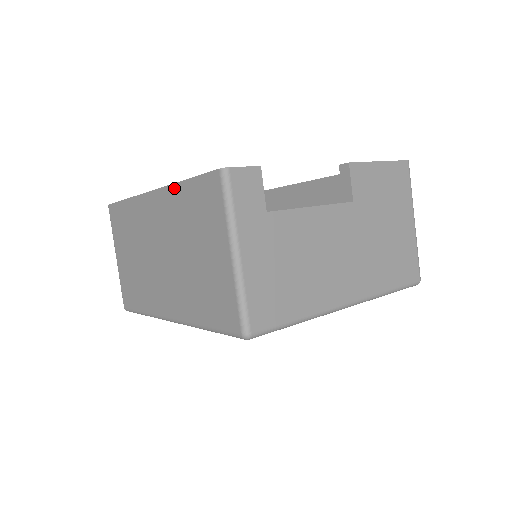
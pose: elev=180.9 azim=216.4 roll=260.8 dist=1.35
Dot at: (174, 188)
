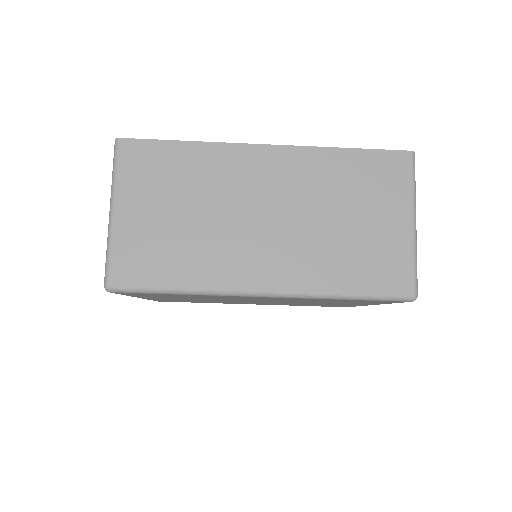
Dot at: (325, 151)
